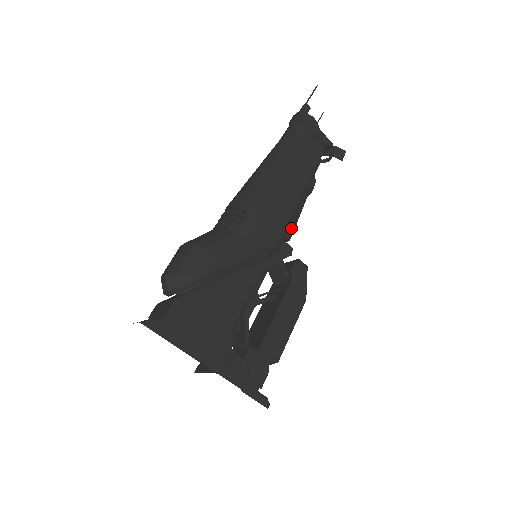
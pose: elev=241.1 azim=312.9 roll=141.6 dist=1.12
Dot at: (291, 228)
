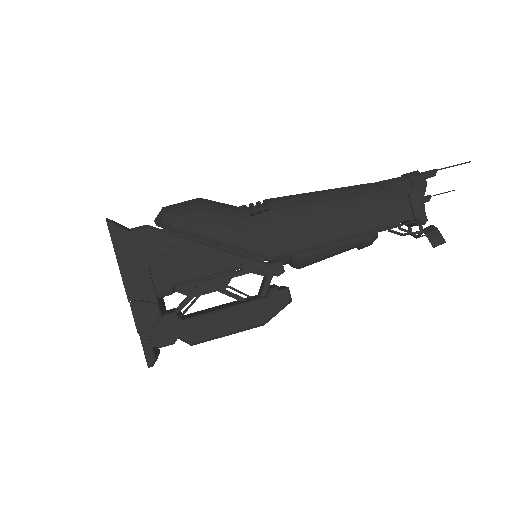
Dot at: (303, 257)
